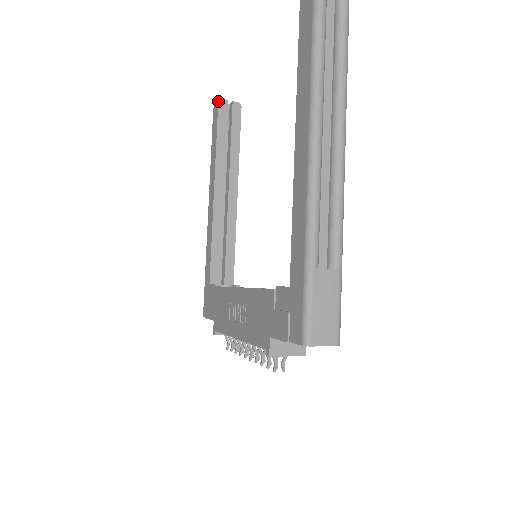
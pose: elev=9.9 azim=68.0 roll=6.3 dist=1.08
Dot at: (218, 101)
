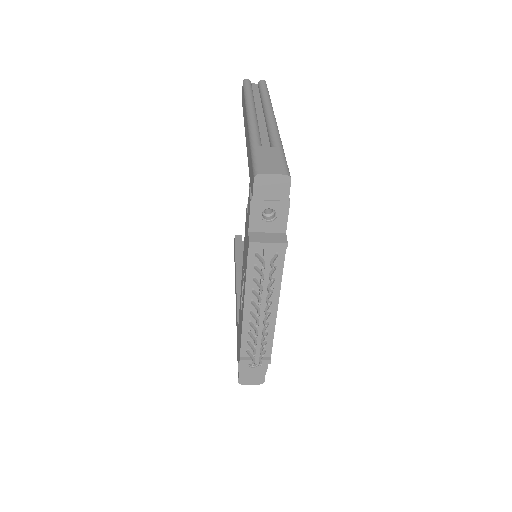
Dot at: occluded
